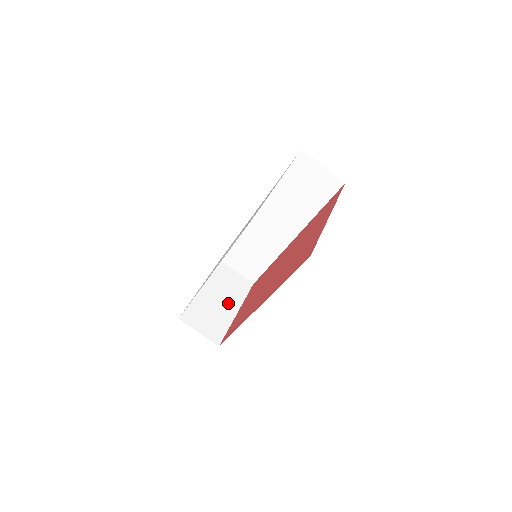
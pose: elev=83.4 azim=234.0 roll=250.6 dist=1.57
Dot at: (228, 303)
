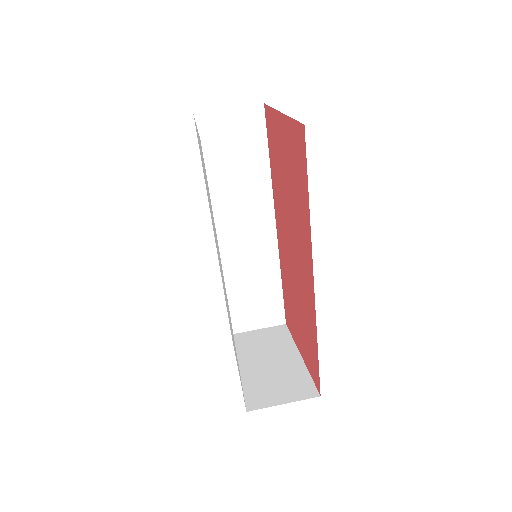
Dot at: (281, 356)
